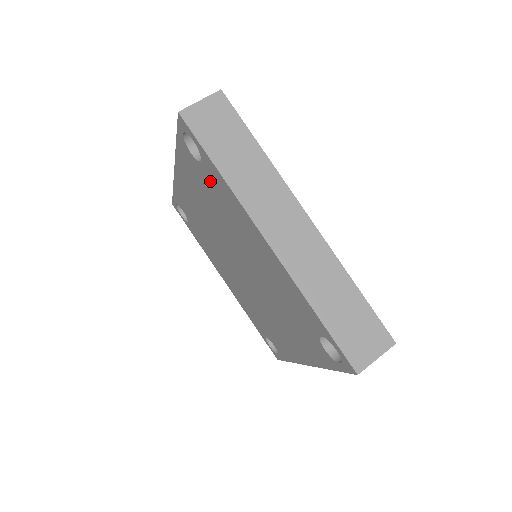
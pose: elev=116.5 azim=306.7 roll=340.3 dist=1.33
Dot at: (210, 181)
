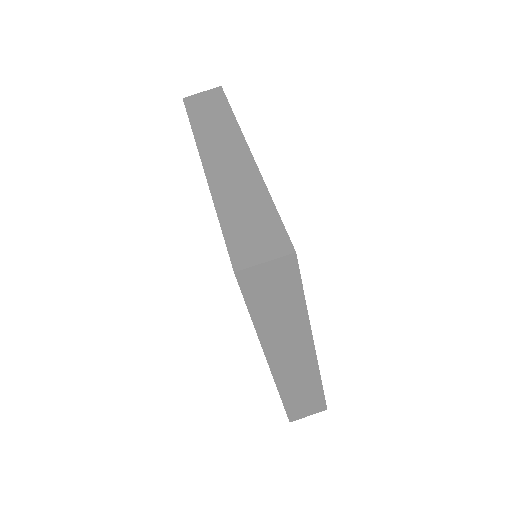
Dot at: occluded
